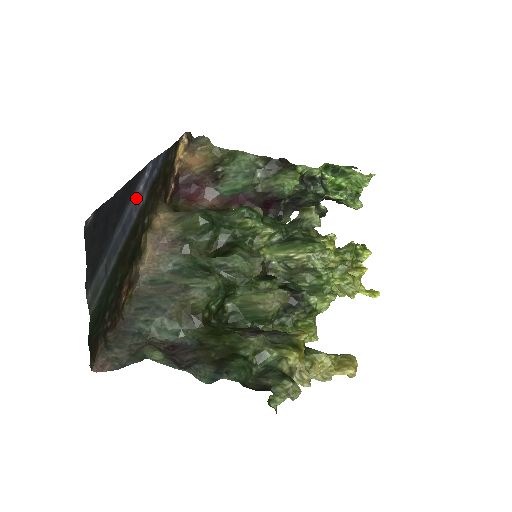
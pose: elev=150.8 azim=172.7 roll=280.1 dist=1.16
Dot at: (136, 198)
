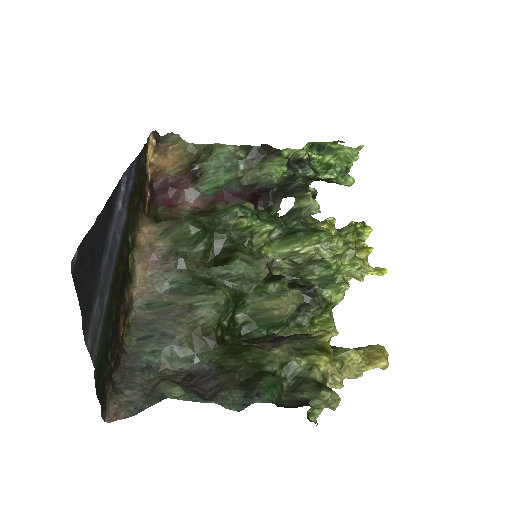
Dot at: (117, 218)
